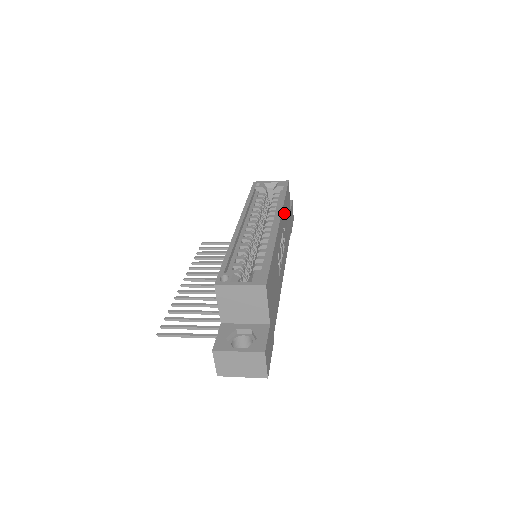
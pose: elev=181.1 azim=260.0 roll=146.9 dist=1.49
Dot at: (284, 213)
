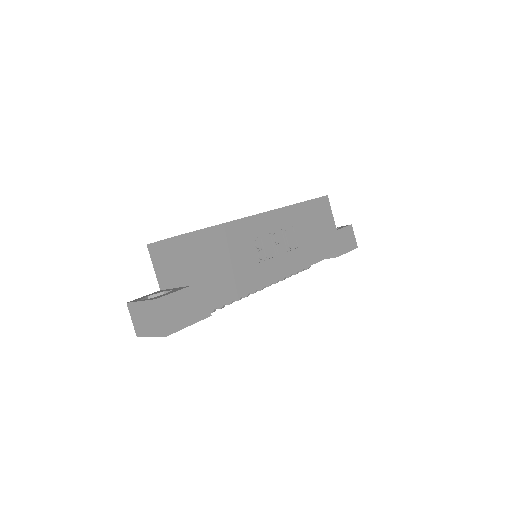
Dot at: (296, 215)
